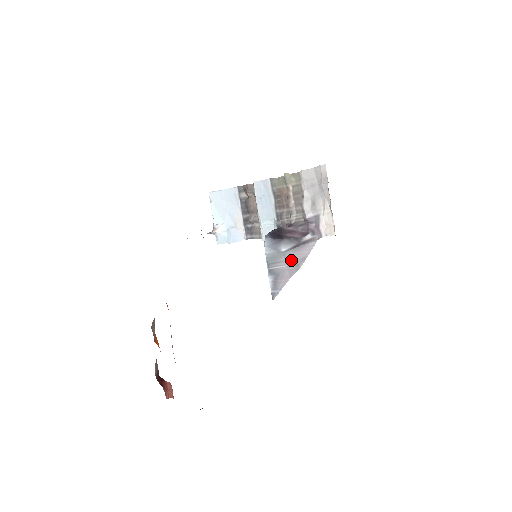
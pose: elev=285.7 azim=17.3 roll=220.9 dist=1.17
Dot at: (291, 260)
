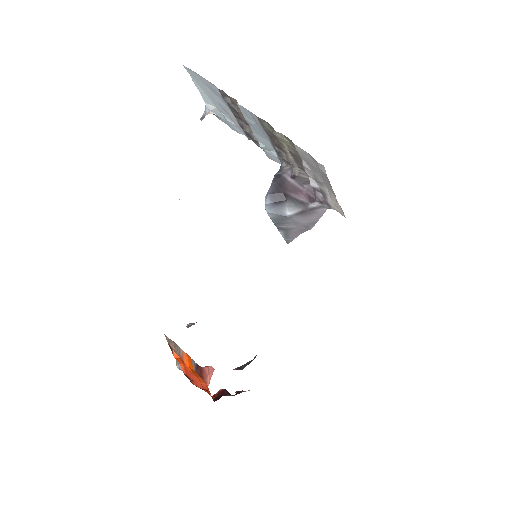
Dot at: (299, 223)
